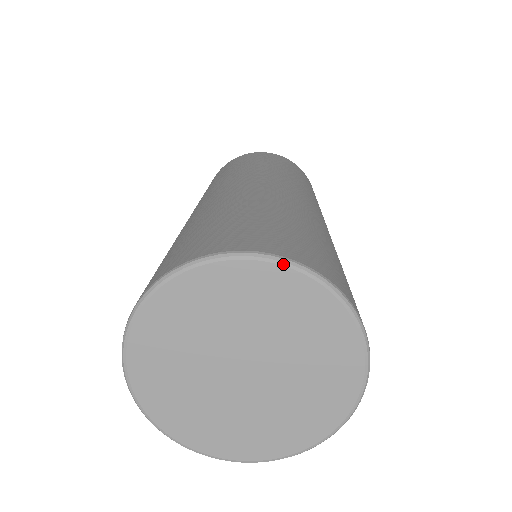
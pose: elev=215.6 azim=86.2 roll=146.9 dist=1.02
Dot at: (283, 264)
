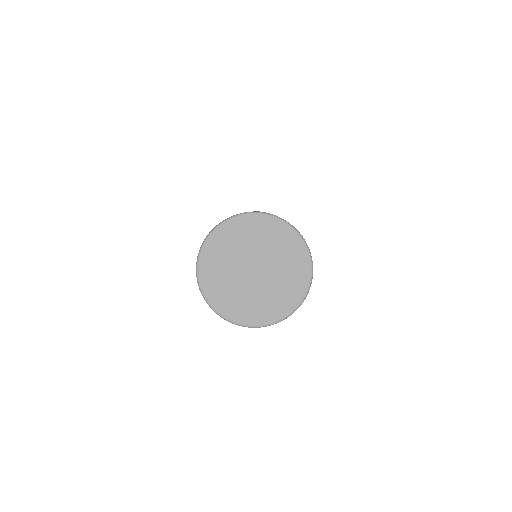
Dot at: (279, 219)
